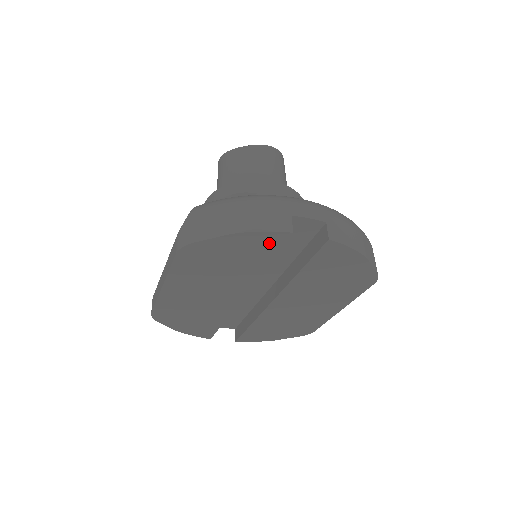
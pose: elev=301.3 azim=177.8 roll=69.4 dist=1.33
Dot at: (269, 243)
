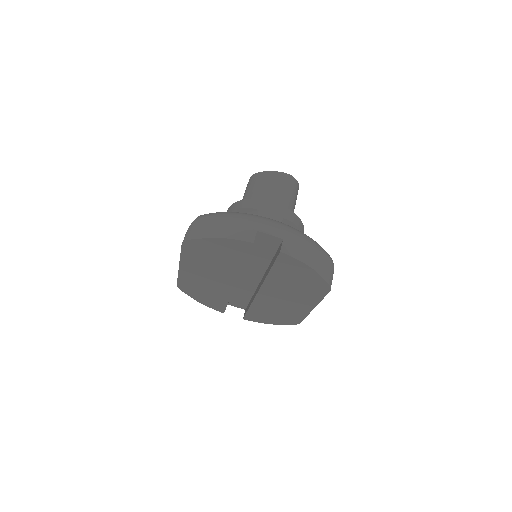
Dot at: (240, 248)
